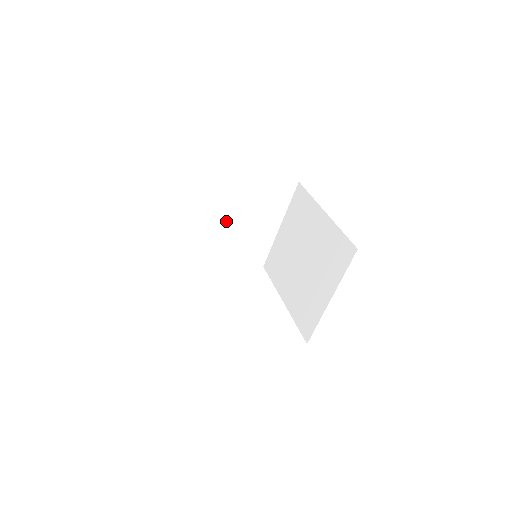
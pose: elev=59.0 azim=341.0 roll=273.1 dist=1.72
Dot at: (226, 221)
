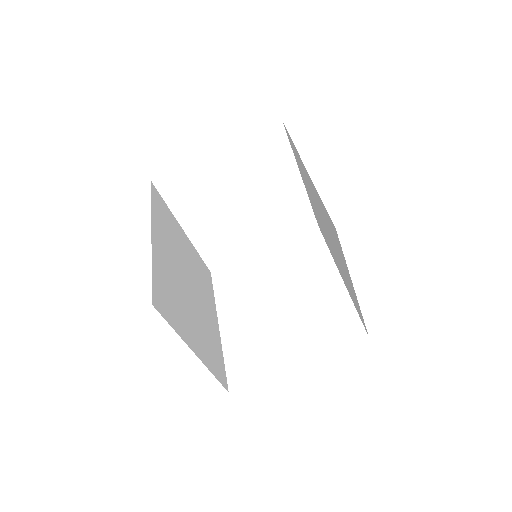
Dot at: (229, 212)
